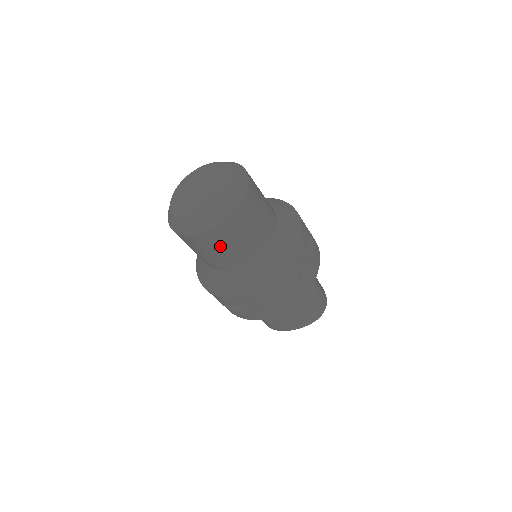
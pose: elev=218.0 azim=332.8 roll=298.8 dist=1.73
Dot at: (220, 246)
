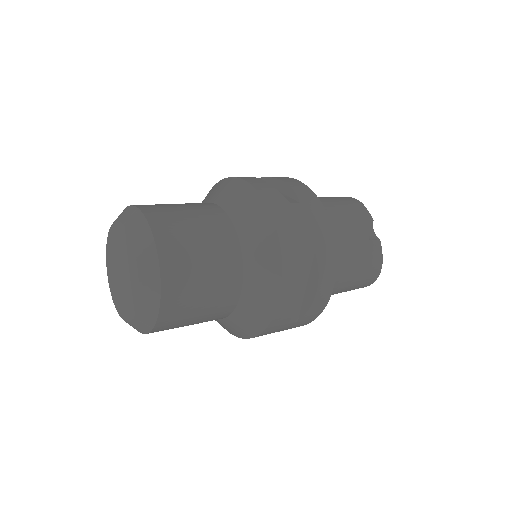
Dot at: occluded
